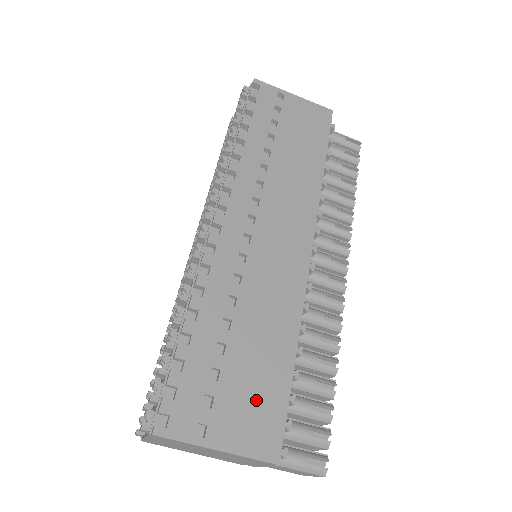
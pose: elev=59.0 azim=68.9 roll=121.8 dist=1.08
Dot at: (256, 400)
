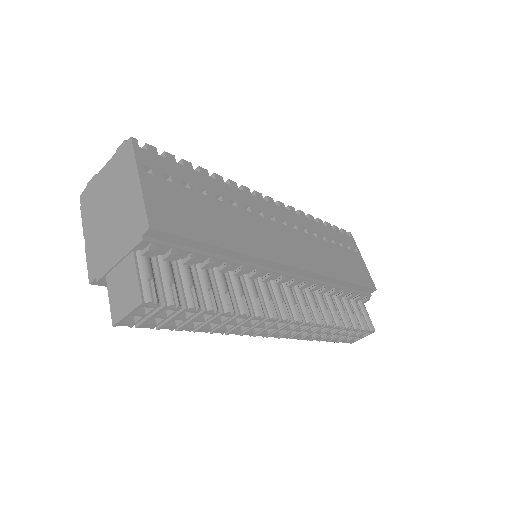
Dot at: (185, 214)
